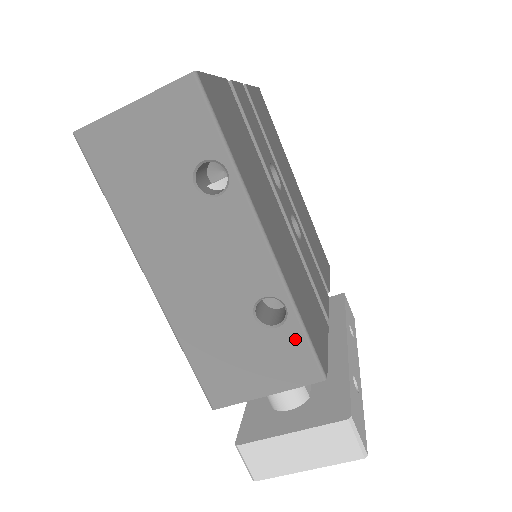
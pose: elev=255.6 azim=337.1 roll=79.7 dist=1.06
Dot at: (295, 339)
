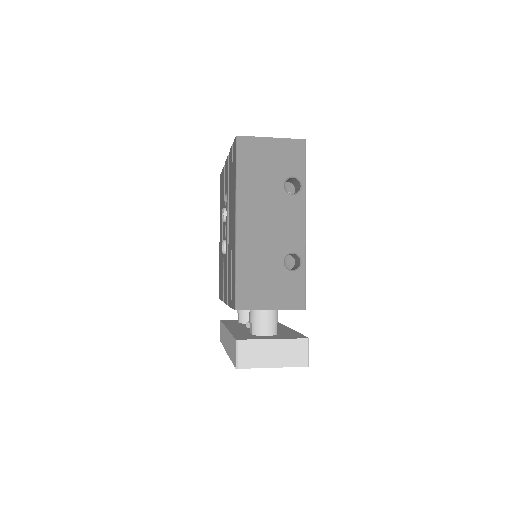
Dot at: (299, 281)
